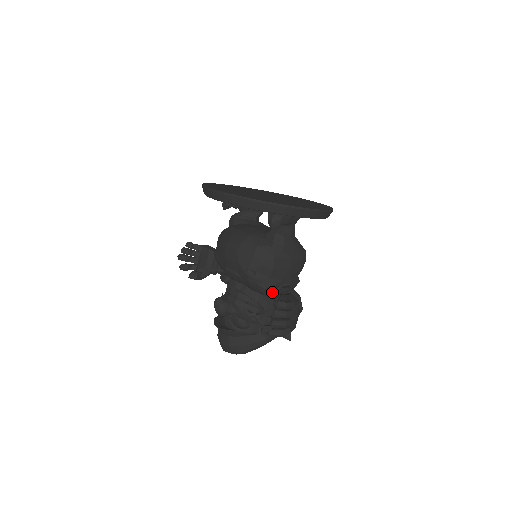
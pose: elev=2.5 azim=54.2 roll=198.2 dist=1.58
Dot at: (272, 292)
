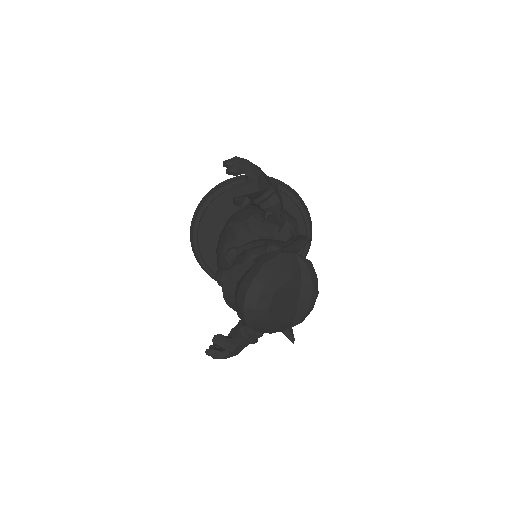
Dot at: (259, 223)
